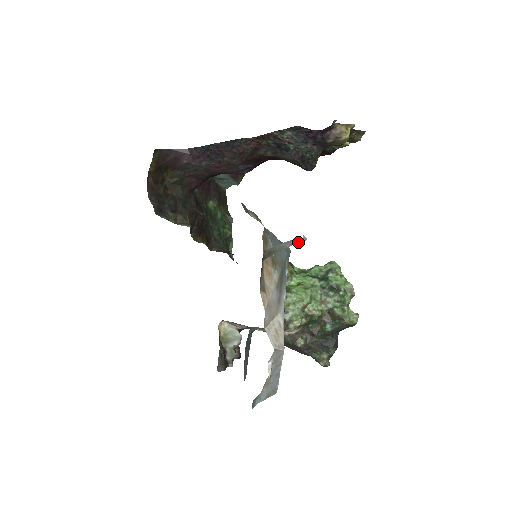
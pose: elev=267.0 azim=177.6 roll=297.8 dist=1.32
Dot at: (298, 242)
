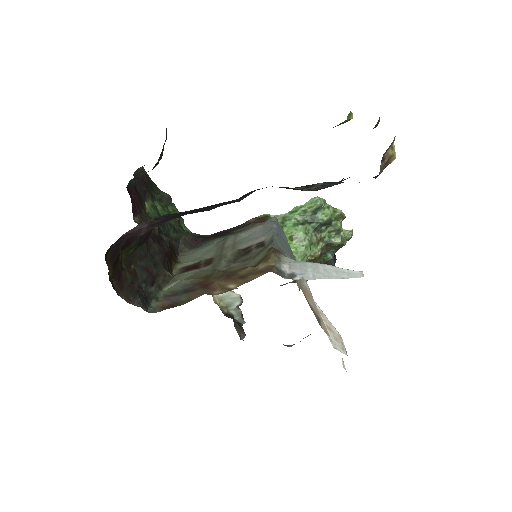
Dot at: occluded
